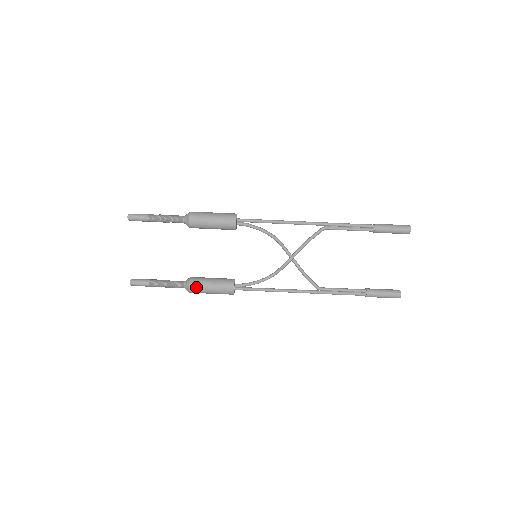
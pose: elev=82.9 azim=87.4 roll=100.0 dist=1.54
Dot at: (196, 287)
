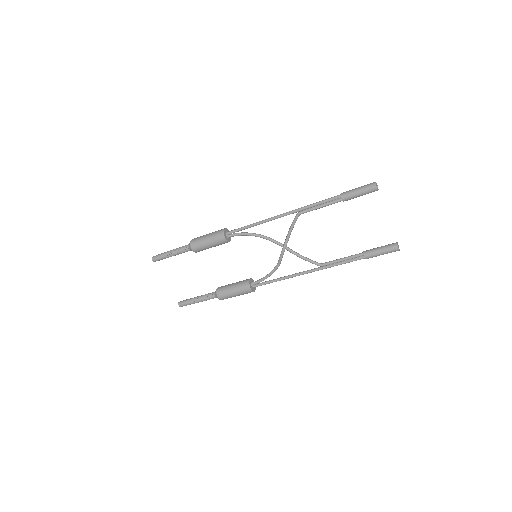
Dot at: (222, 295)
